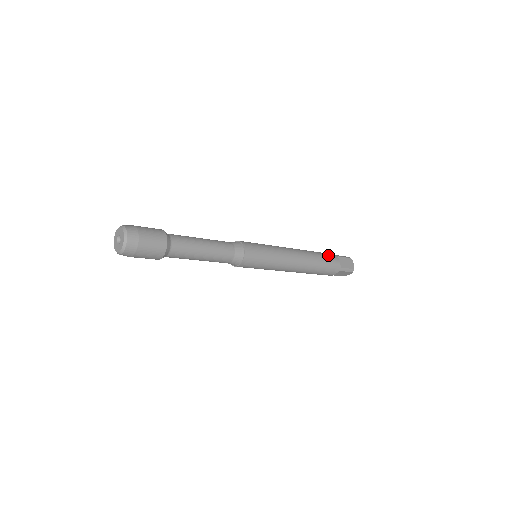
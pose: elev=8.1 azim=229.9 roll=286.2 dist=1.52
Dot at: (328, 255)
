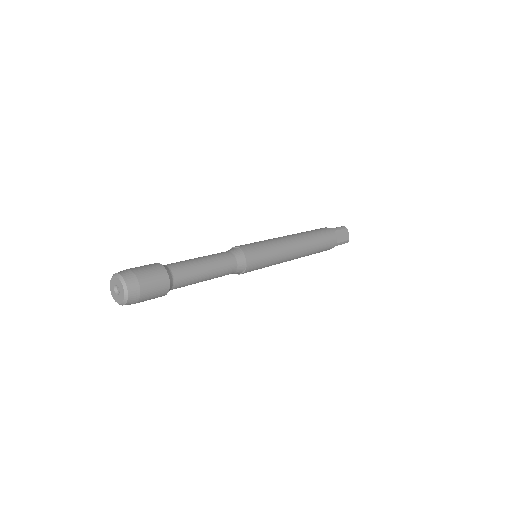
Dot at: (326, 233)
